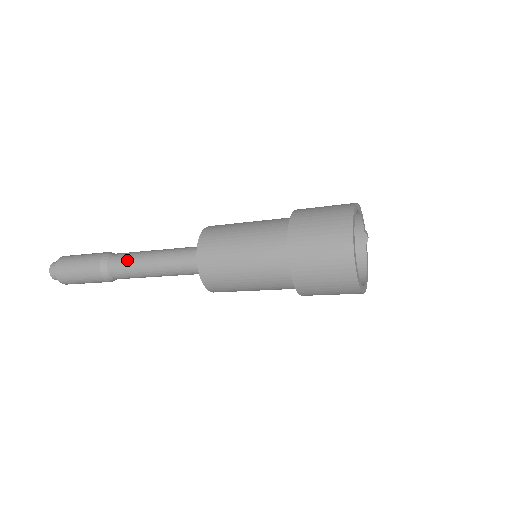
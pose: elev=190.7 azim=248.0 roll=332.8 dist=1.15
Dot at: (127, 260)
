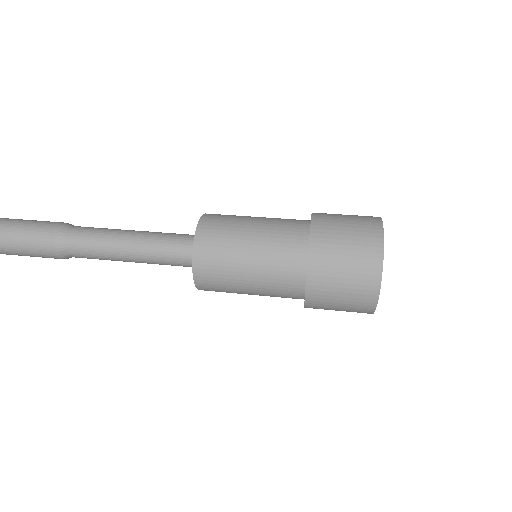
Dot at: (94, 238)
